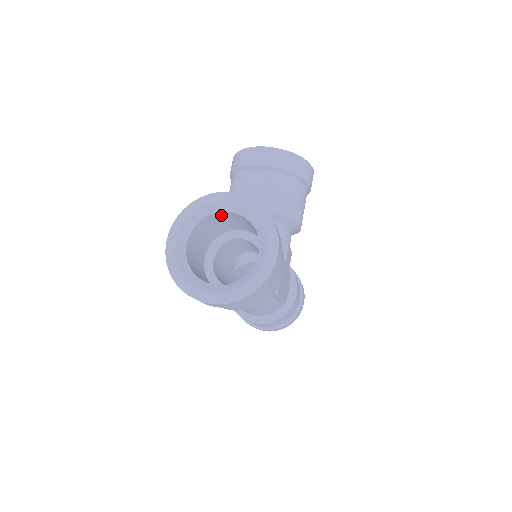
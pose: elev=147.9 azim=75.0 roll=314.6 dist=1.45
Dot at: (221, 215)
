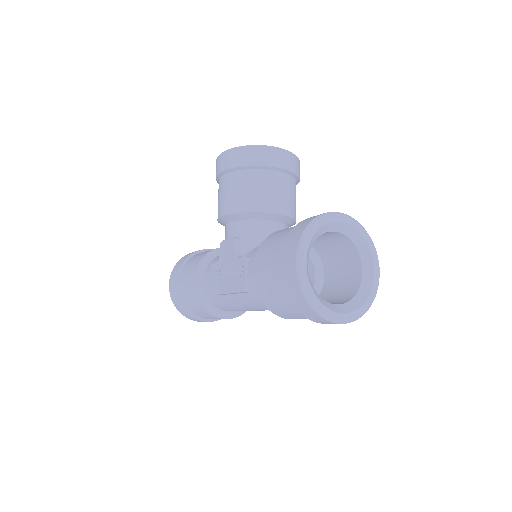
Dot at: occluded
